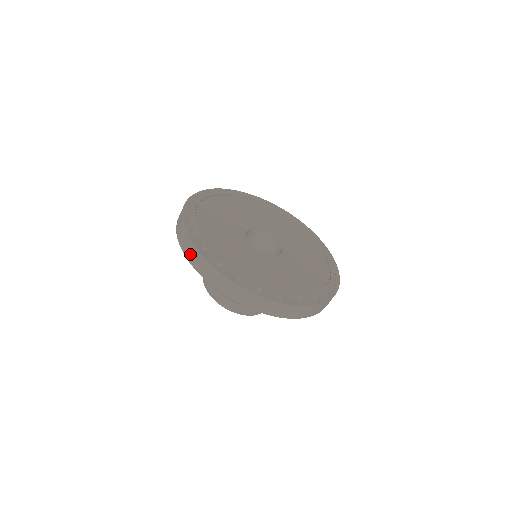
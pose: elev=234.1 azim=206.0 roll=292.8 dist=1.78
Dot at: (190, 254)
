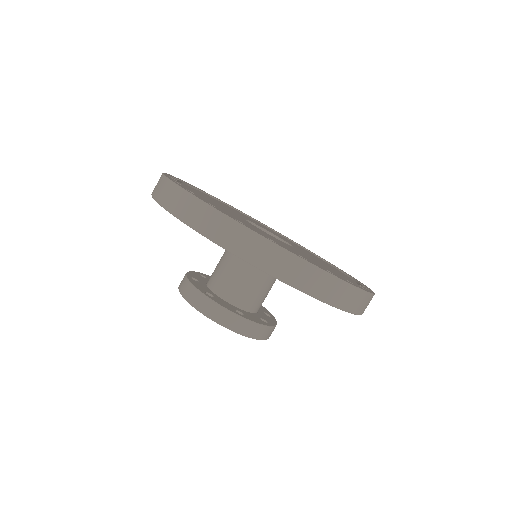
Dot at: (158, 189)
